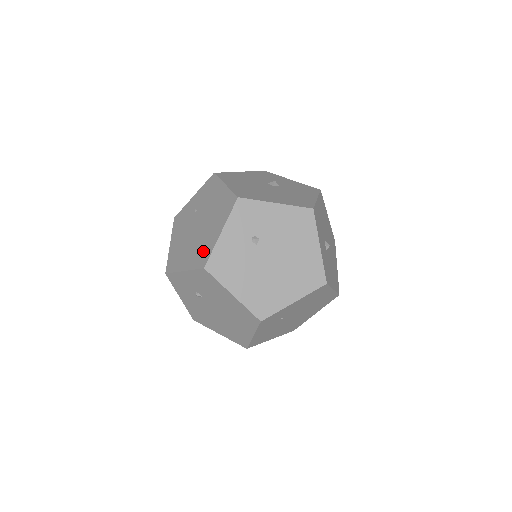
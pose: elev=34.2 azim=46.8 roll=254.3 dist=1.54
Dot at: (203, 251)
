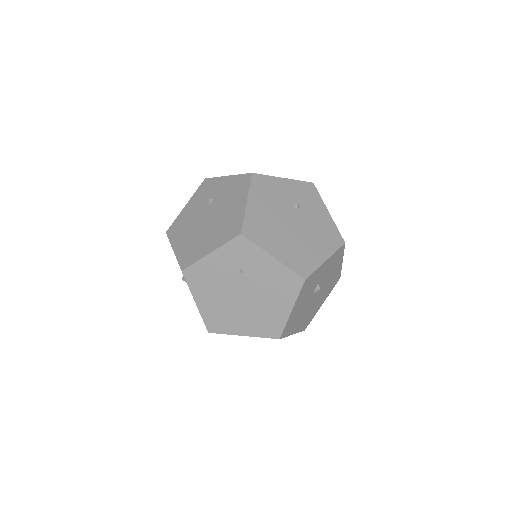
Dot at: occluded
